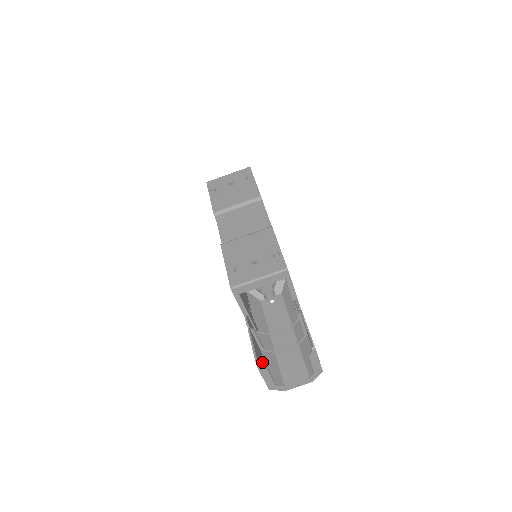
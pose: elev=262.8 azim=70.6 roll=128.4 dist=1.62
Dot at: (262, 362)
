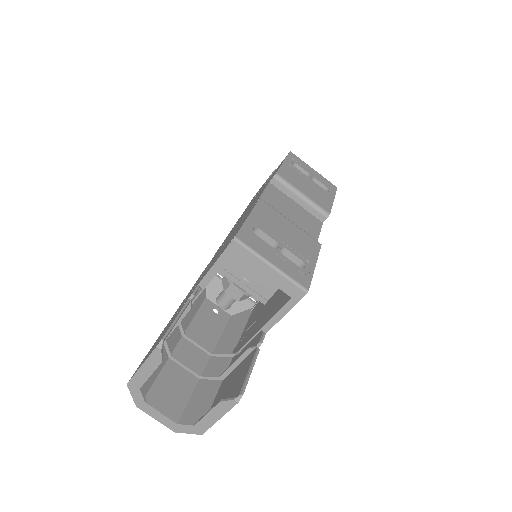
Dot at: occluded
